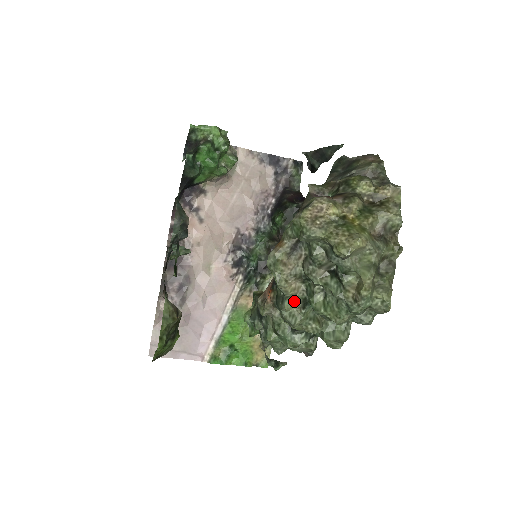
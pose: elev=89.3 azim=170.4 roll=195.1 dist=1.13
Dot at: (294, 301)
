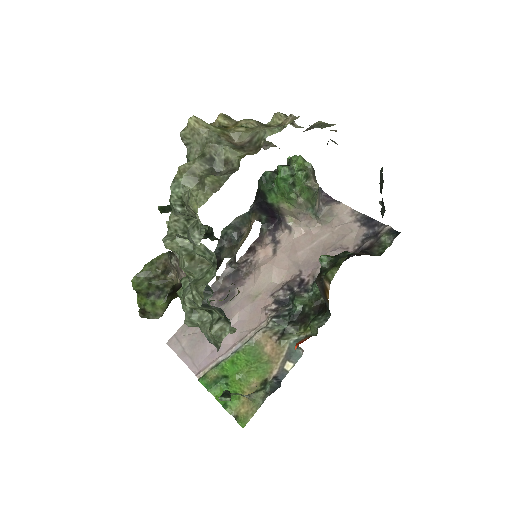
Dot at: occluded
